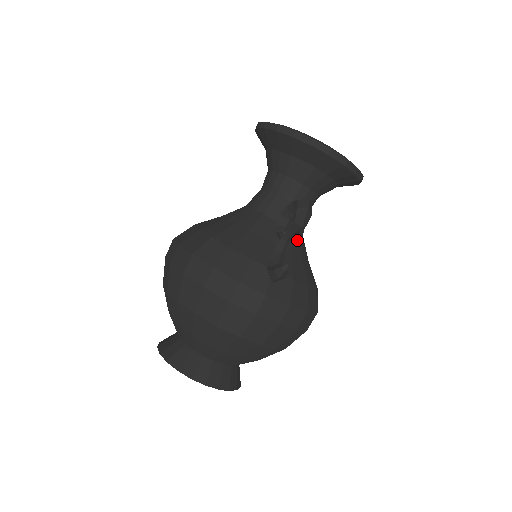
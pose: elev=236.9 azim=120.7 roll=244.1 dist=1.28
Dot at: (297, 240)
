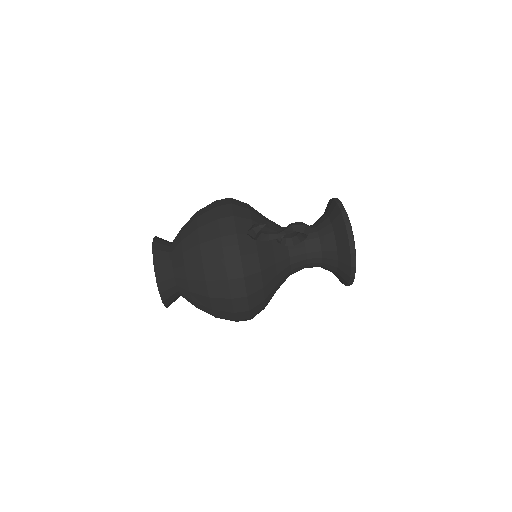
Dot at: (284, 257)
